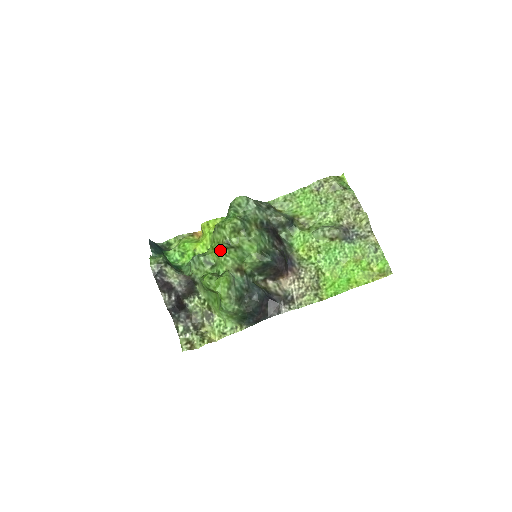
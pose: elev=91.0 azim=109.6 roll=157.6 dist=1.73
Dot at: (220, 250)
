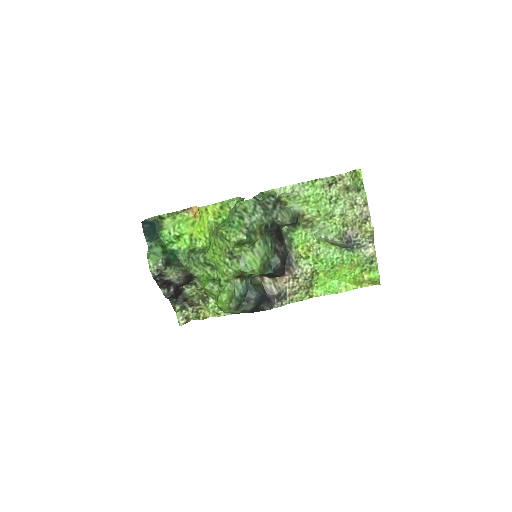
Dot at: (222, 259)
